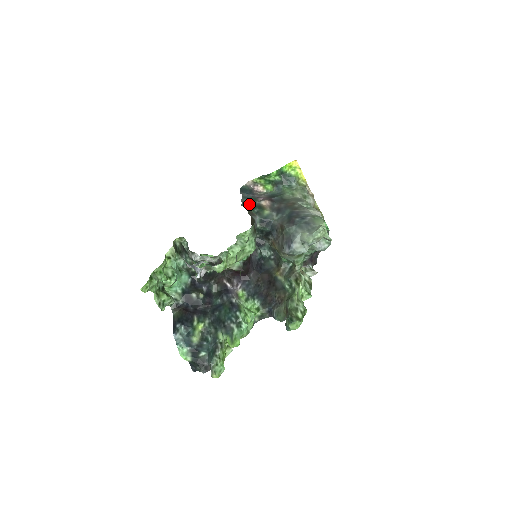
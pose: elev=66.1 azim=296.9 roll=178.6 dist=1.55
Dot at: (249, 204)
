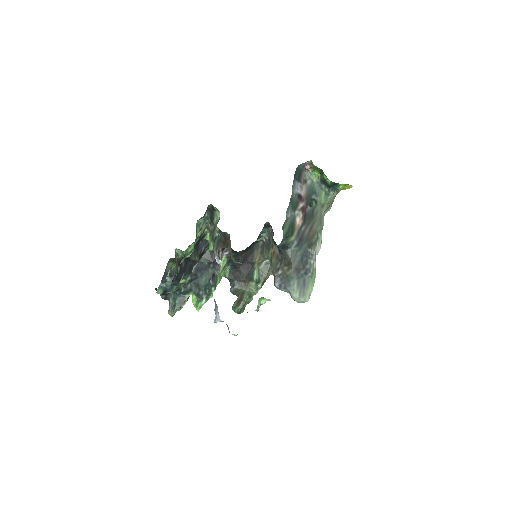
Dot at: (288, 221)
